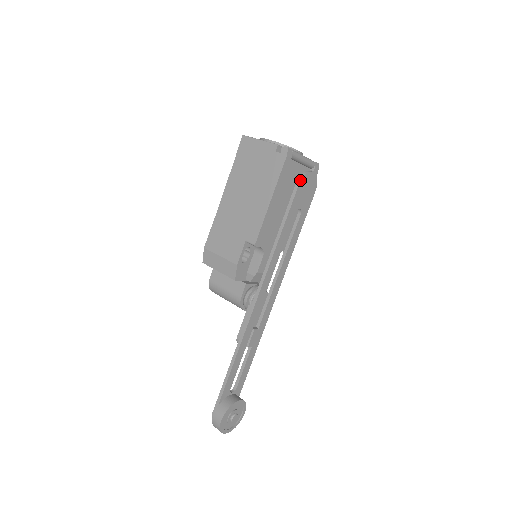
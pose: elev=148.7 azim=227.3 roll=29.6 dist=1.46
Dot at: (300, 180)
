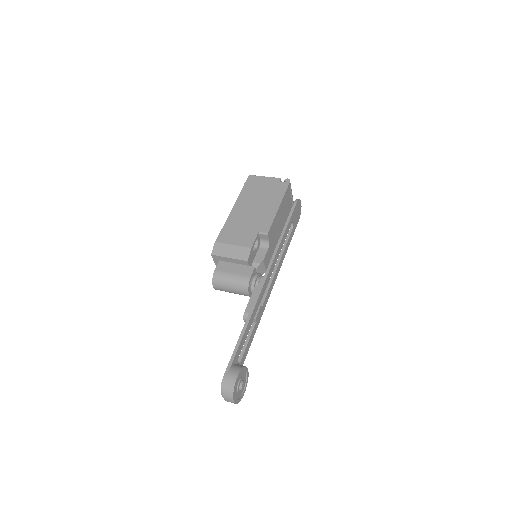
Dot at: (297, 201)
